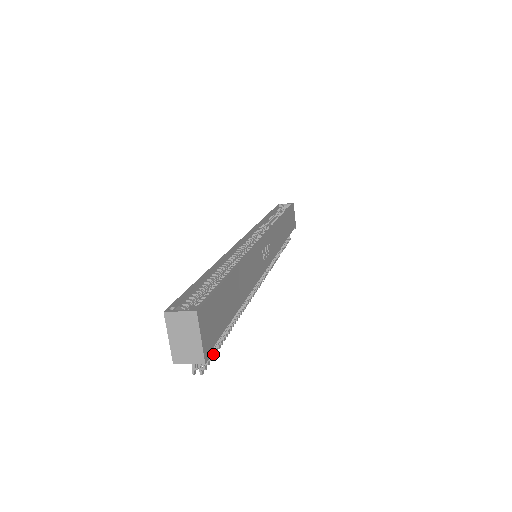
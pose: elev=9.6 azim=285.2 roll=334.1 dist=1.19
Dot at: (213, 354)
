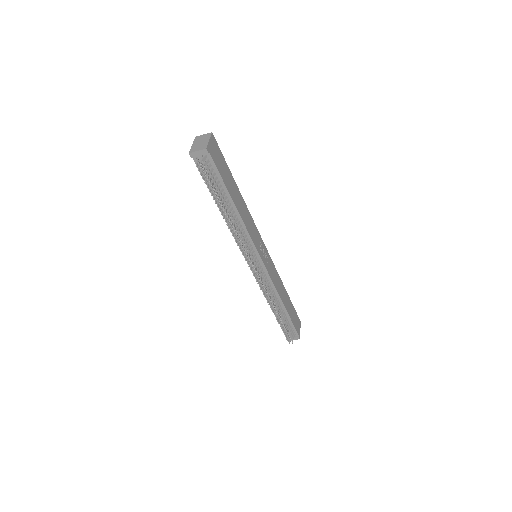
Dot at: (210, 180)
